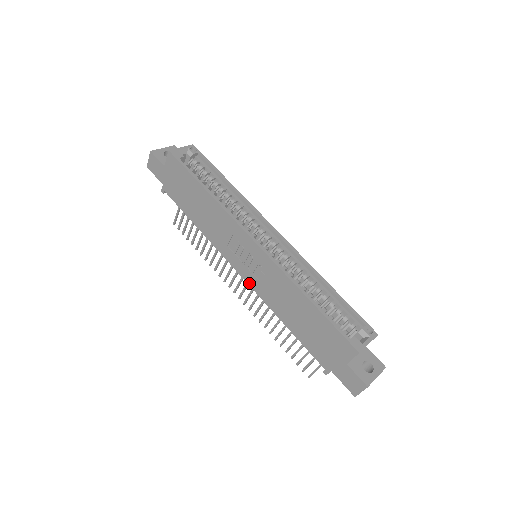
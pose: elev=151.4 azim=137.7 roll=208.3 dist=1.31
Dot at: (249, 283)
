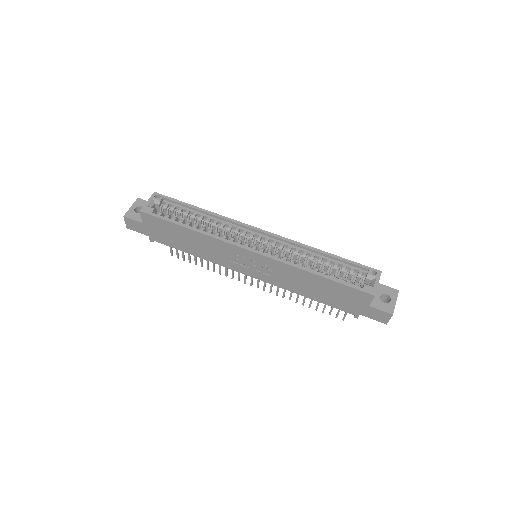
Dot at: (262, 280)
